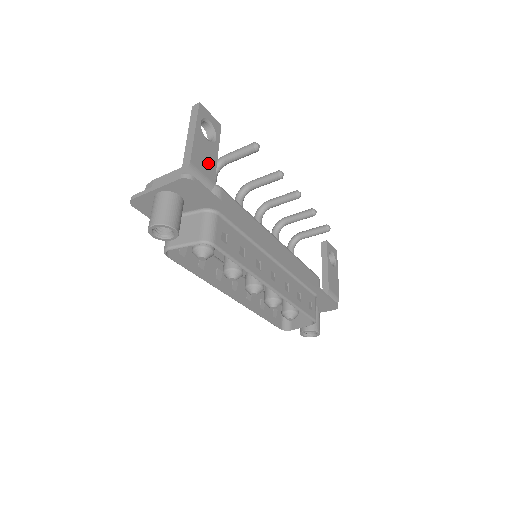
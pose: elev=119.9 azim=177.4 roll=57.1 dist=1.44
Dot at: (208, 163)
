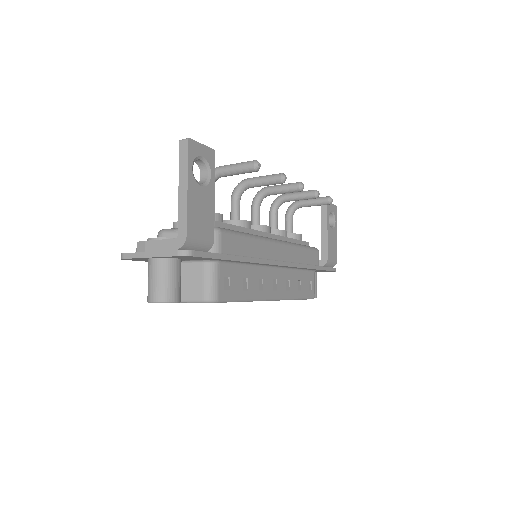
Dot at: (205, 218)
